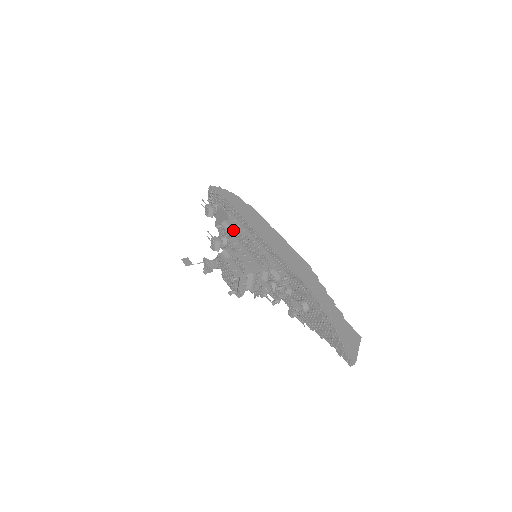
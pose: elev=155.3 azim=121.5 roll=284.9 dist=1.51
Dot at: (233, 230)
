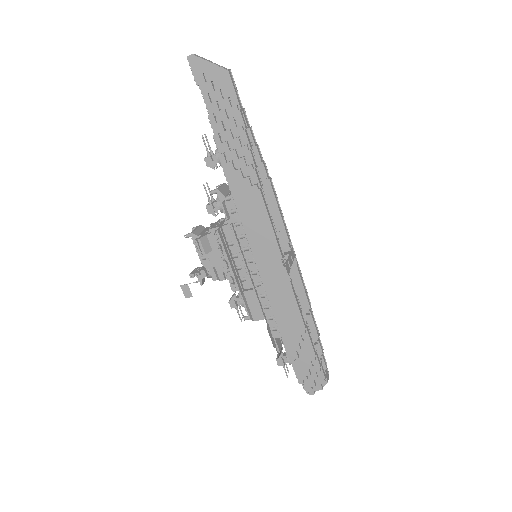
Dot at: occluded
